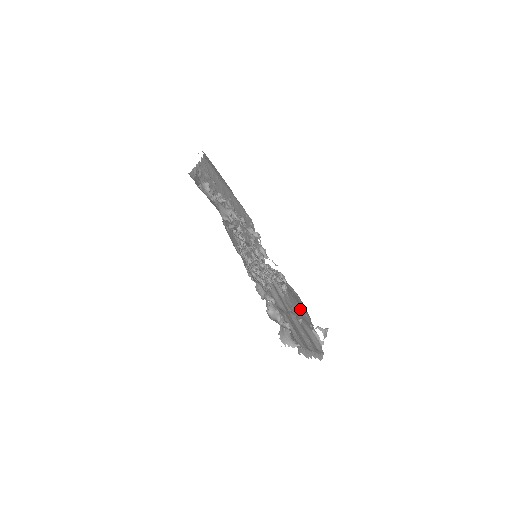
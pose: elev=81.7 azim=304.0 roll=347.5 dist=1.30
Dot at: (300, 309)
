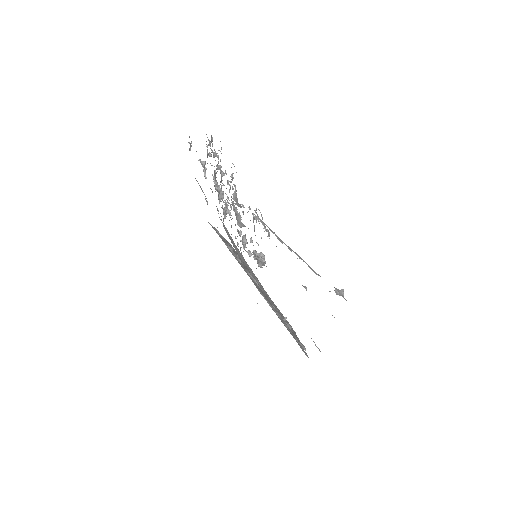
Dot at: occluded
